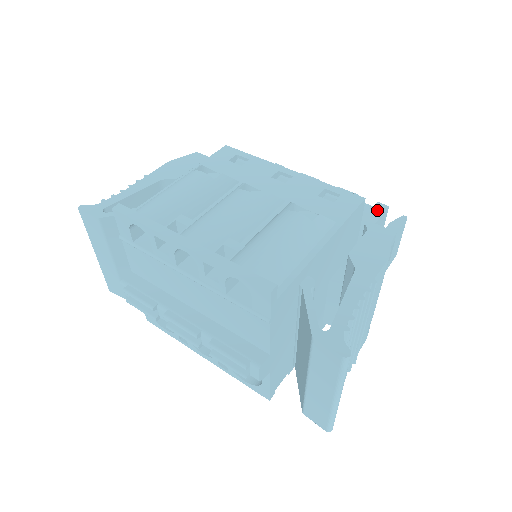
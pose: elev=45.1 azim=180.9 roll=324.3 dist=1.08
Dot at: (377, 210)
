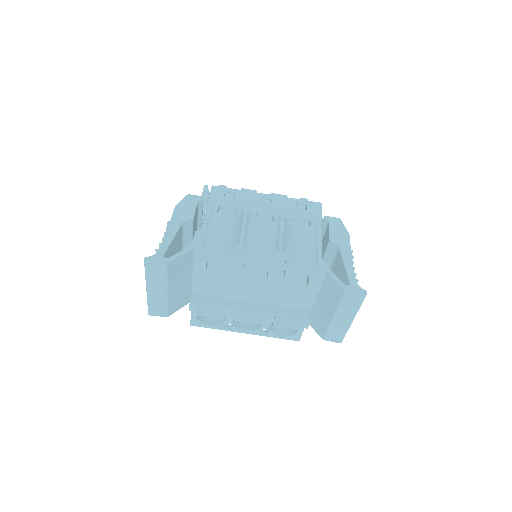
Dot at: occluded
